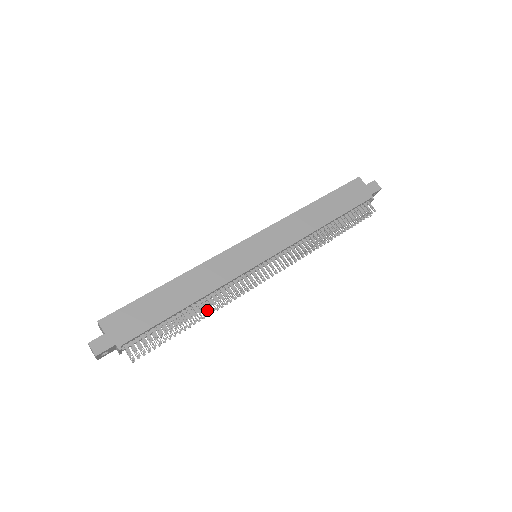
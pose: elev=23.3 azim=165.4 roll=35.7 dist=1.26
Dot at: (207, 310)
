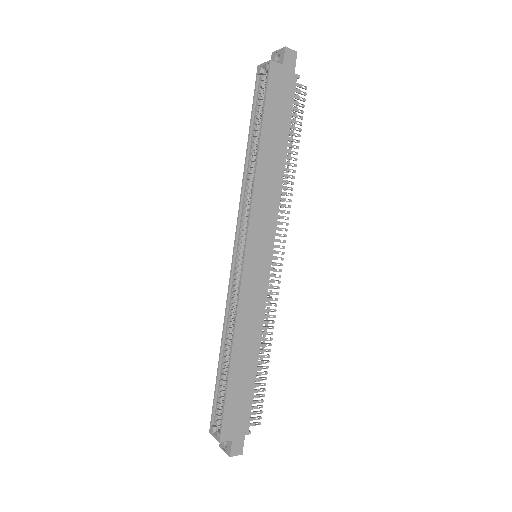
Dot at: occluded
